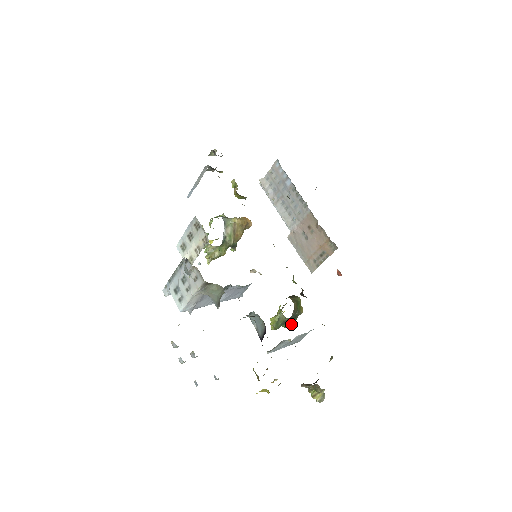
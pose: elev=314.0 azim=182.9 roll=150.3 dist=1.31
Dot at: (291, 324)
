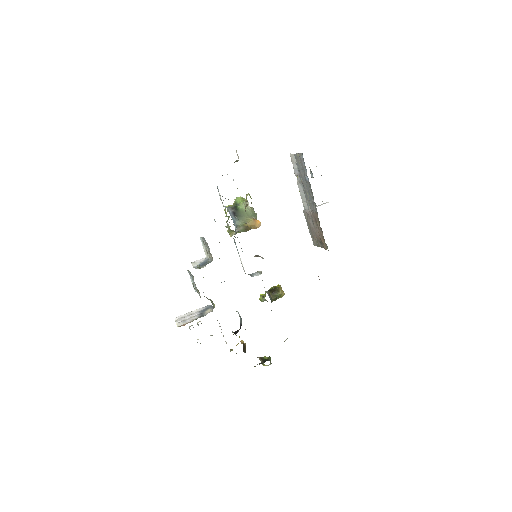
Dot at: occluded
